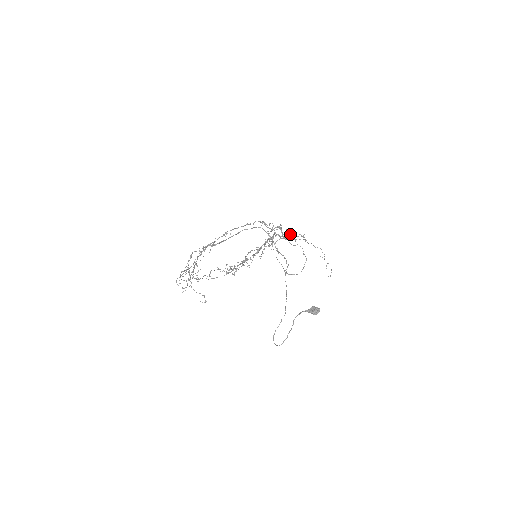
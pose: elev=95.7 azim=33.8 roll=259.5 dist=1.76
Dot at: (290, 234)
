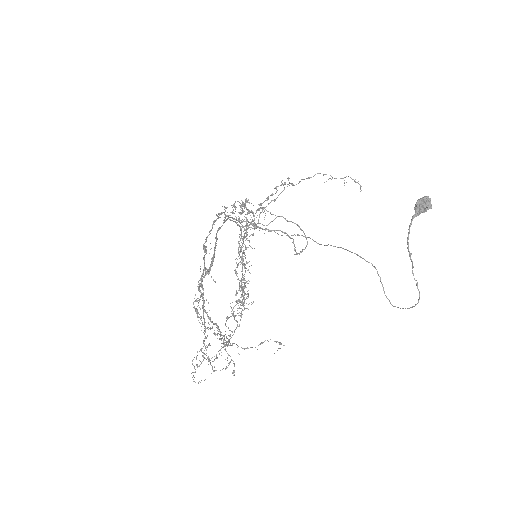
Dot at: (263, 202)
